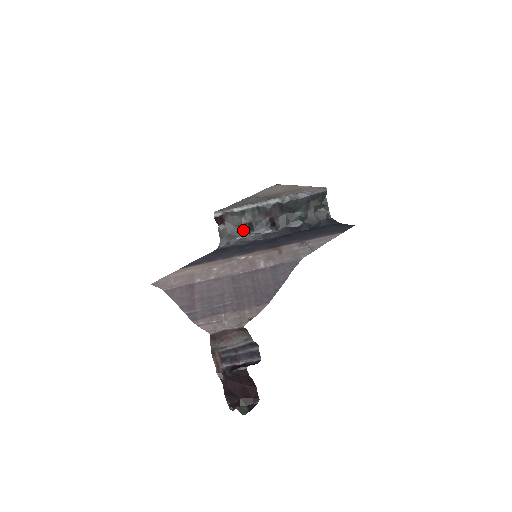
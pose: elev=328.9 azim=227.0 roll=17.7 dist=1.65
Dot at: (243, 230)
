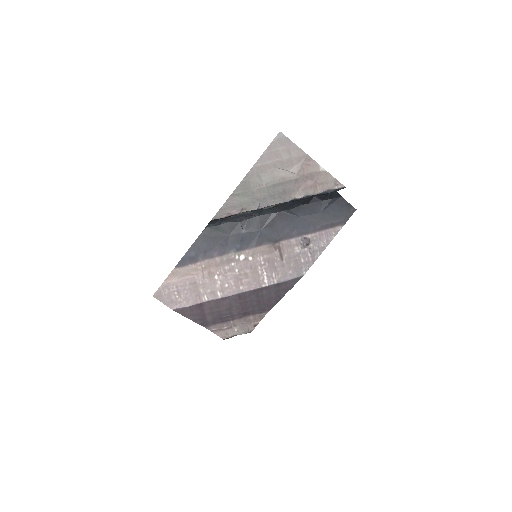
Dot at: occluded
